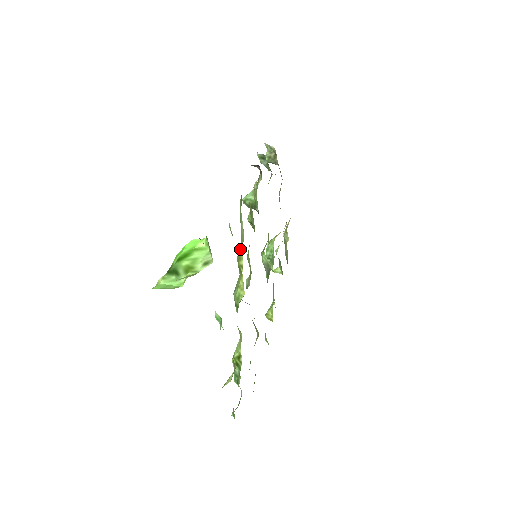
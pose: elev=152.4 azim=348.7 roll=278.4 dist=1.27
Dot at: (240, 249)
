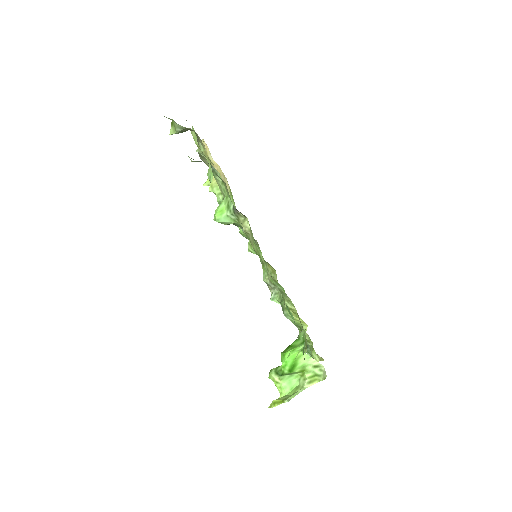
Dot at: (287, 303)
